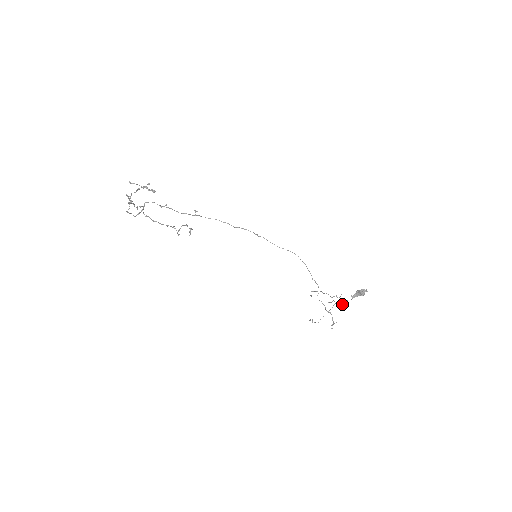
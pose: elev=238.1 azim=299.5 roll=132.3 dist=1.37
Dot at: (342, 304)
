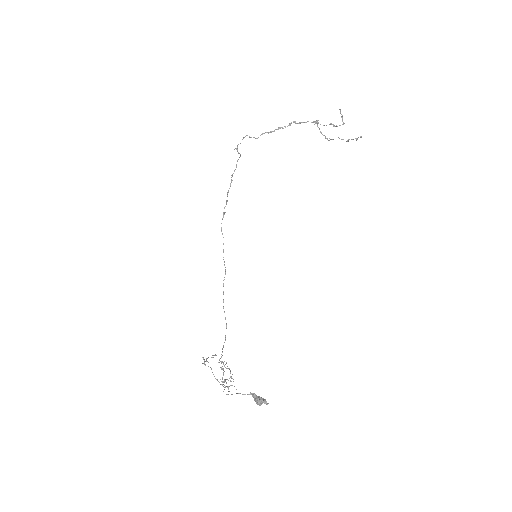
Dot at: occluded
